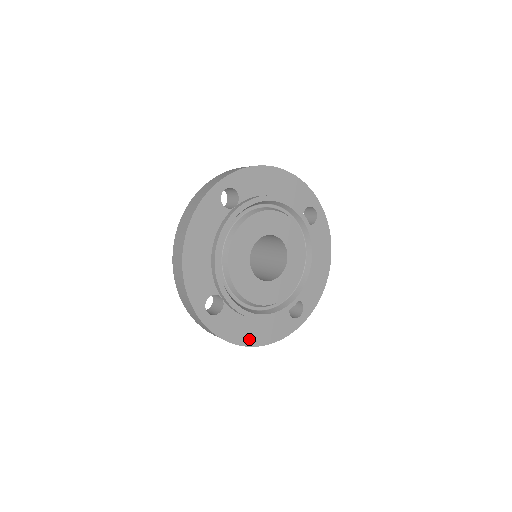
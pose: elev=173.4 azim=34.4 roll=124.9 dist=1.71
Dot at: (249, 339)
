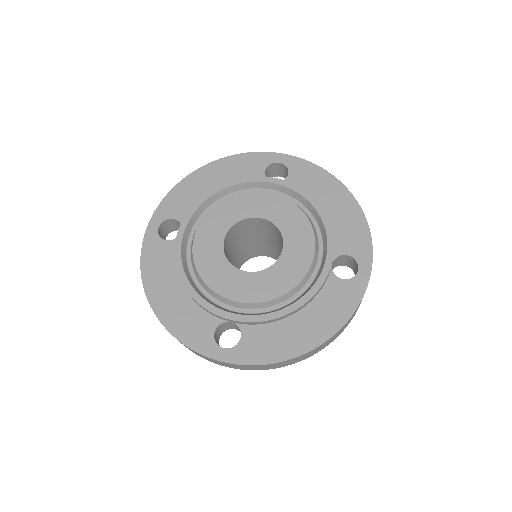
Dot at: (157, 295)
